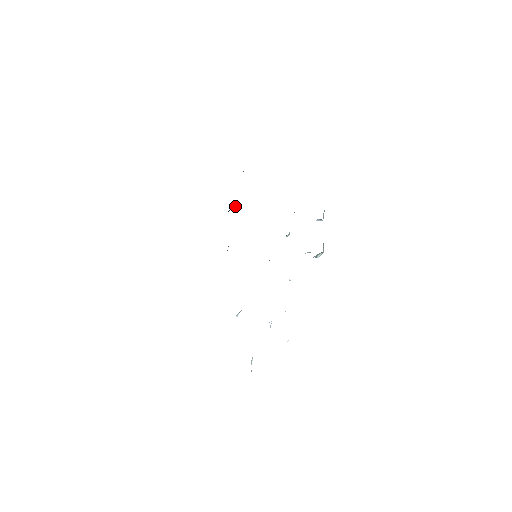
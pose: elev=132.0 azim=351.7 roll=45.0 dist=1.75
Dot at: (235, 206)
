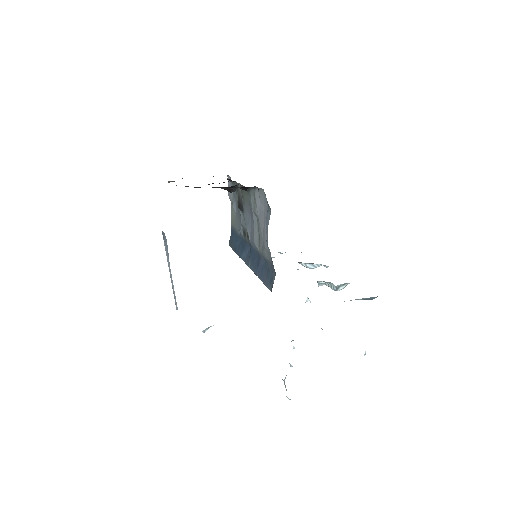
Dot at: (235, 189)
